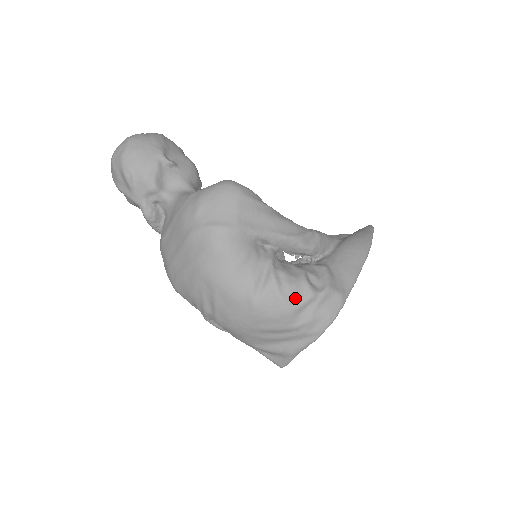
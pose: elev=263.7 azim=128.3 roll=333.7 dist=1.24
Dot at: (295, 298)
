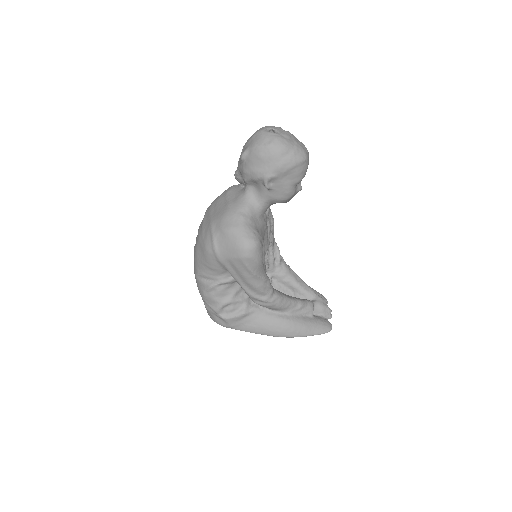
Dot at: (208, 301)
